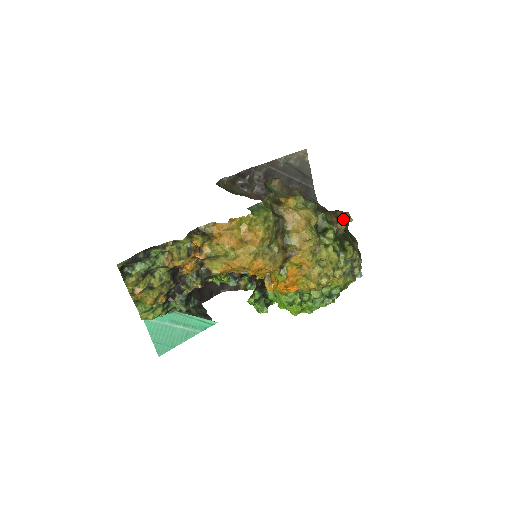
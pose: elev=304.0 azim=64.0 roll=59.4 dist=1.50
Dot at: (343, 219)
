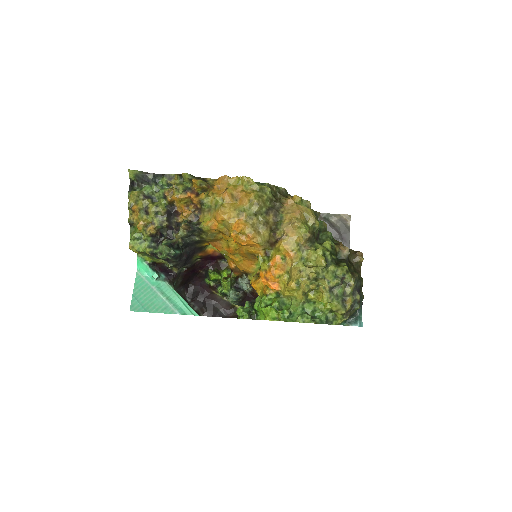
Dot at: (354, 255)
